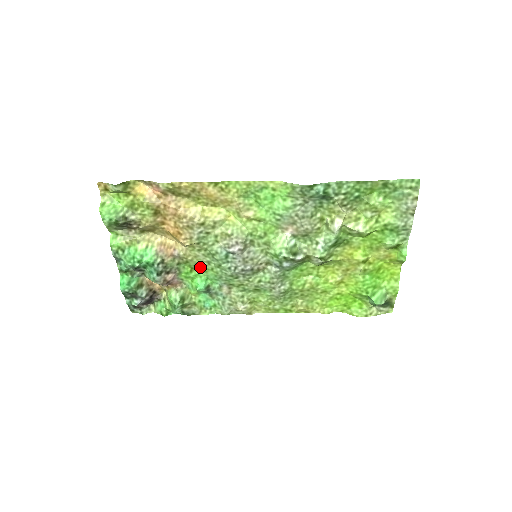
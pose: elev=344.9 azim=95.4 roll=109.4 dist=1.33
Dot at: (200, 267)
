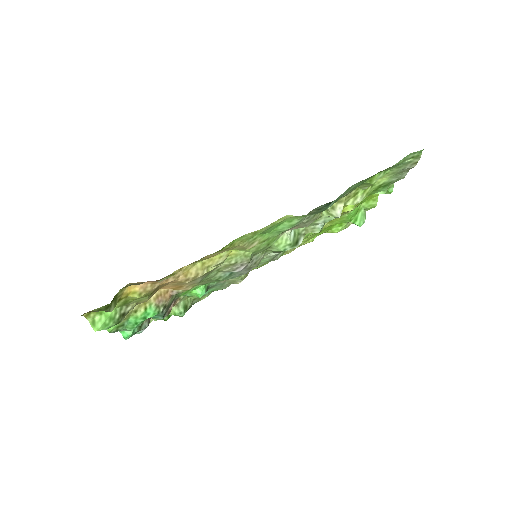
Dot at: occluded
